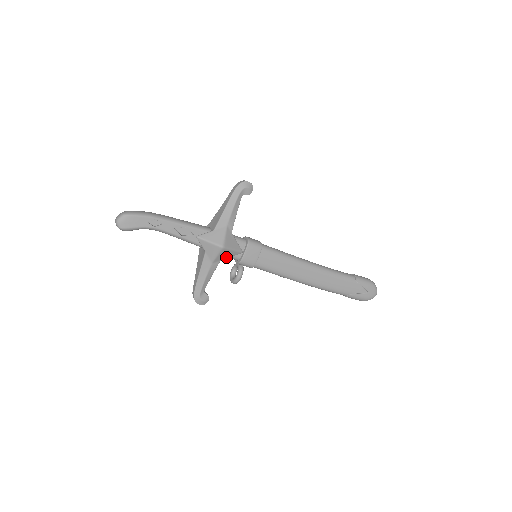
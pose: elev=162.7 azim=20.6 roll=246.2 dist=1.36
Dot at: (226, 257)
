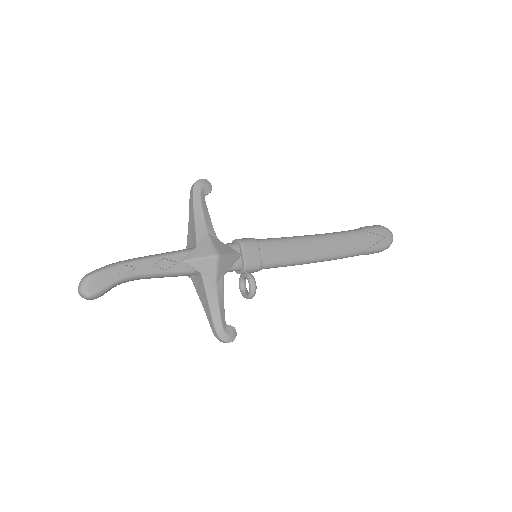
Dot at: (227, 269)
